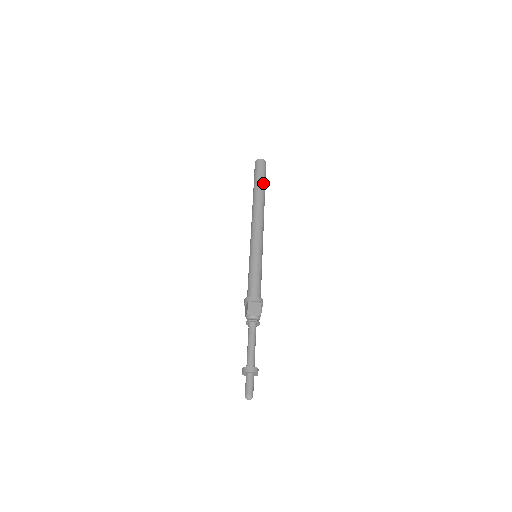
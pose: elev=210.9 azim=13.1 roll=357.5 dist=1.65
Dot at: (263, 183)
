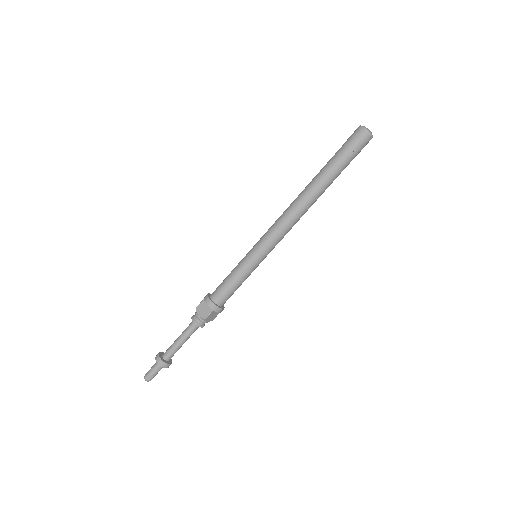
Dot at: (335, 166)
